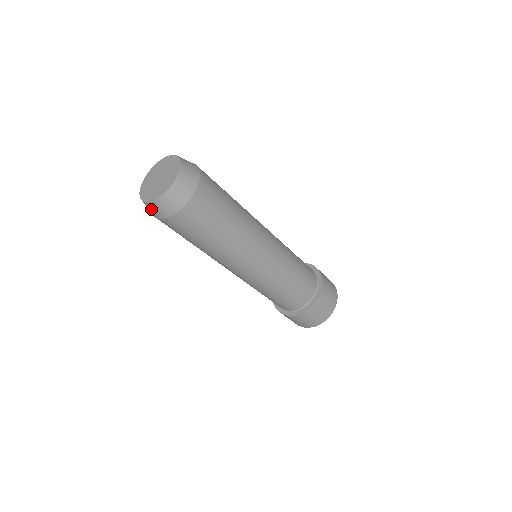
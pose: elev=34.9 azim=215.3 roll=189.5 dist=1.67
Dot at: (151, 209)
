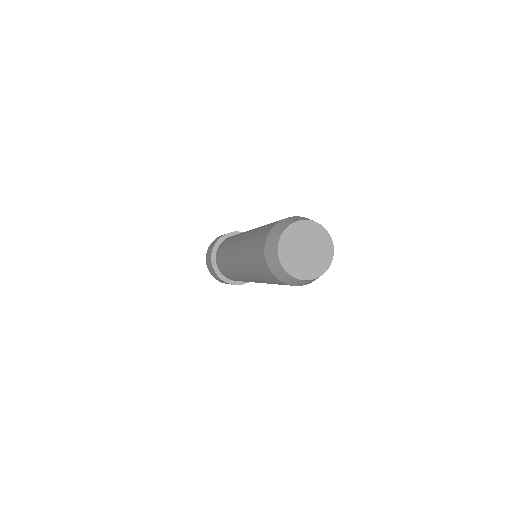
Dot at: (279, 271)
